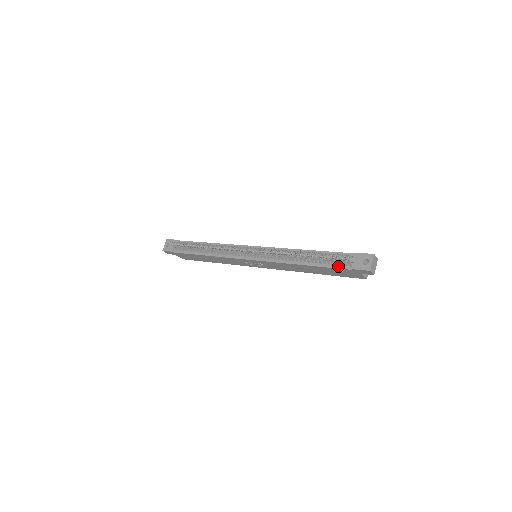
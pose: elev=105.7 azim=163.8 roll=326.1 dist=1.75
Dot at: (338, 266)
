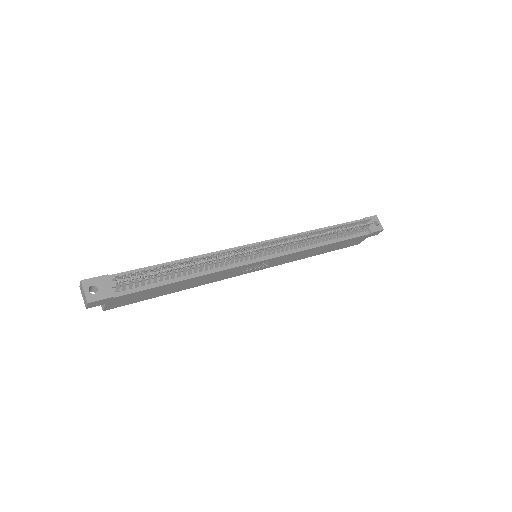
Dot at: (357, 234)
